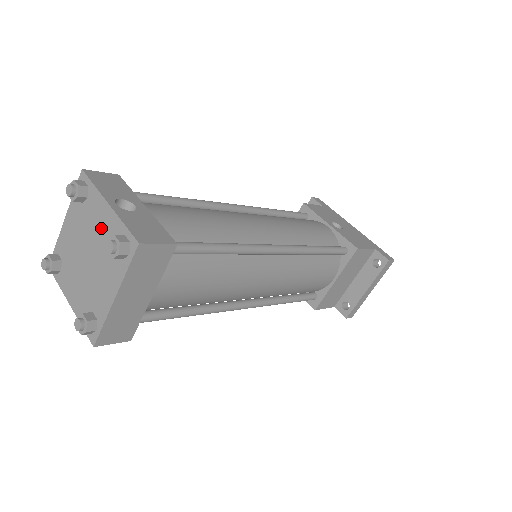
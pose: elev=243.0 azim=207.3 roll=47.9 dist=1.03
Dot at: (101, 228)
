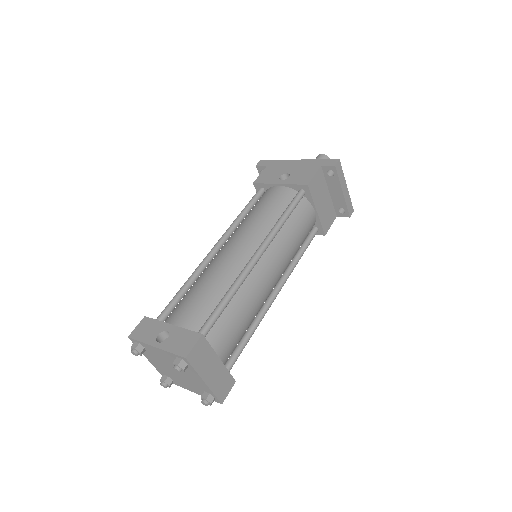
Dot at: (165, 358)
